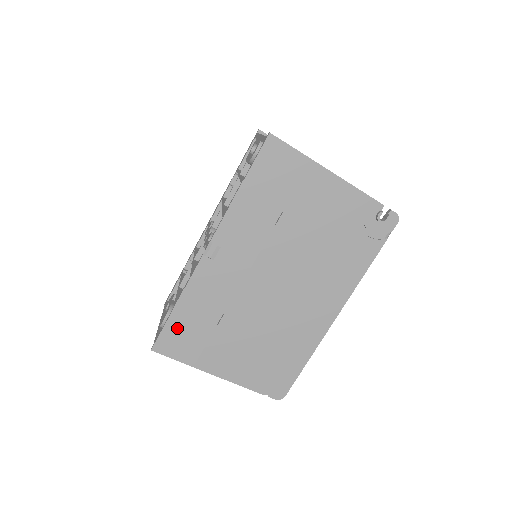
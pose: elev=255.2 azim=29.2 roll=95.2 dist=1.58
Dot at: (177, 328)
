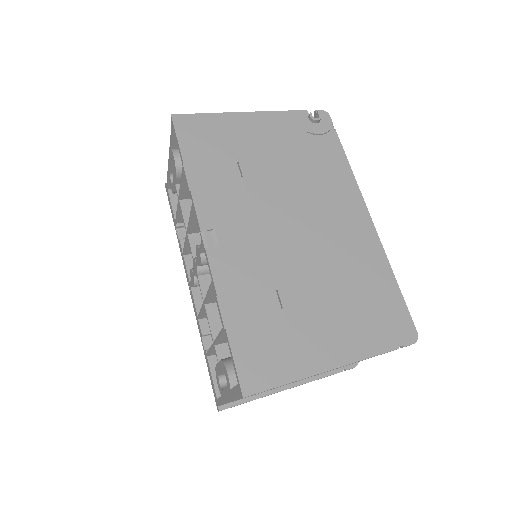
Dot at: (247, 345)
